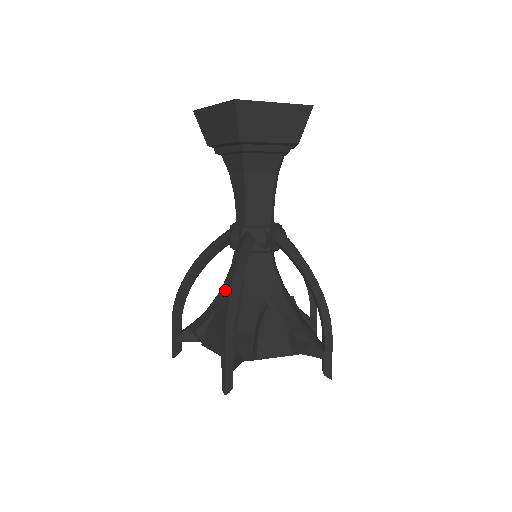
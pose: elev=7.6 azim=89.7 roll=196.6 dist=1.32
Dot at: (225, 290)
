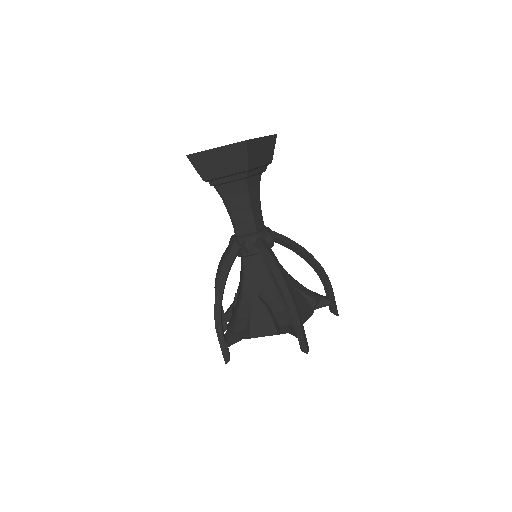
Dot at: (239, 284)
